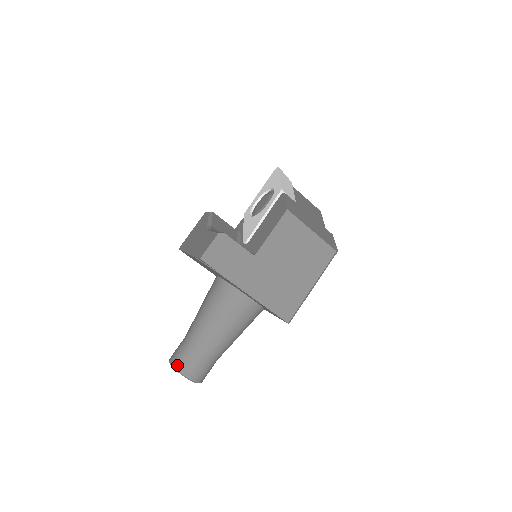
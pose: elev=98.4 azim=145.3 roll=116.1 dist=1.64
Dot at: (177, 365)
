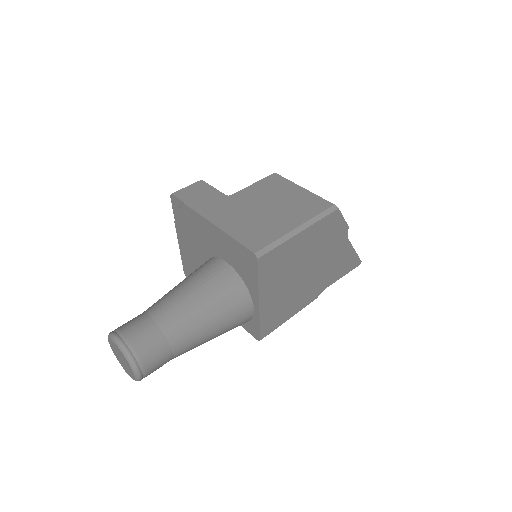
Dot at: (113, 331)
